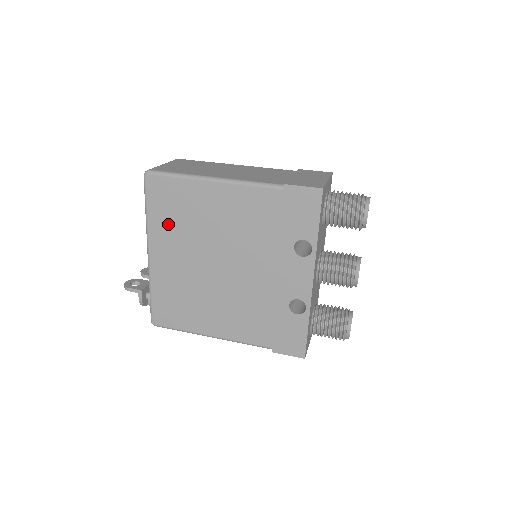
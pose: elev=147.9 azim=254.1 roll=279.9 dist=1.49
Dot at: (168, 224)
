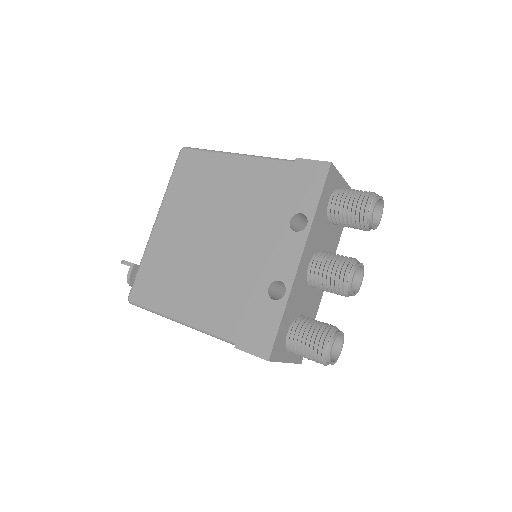
Dot at: (183, 194)
